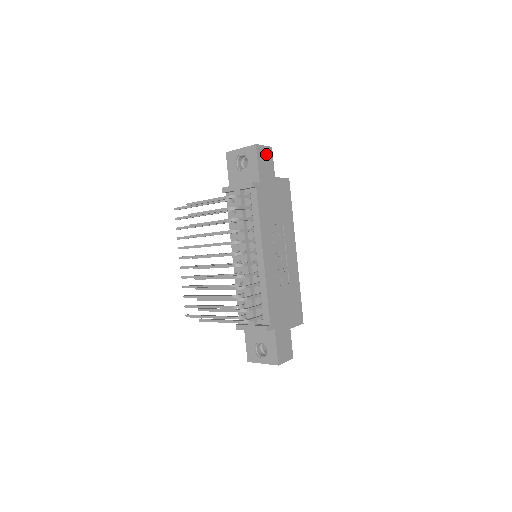
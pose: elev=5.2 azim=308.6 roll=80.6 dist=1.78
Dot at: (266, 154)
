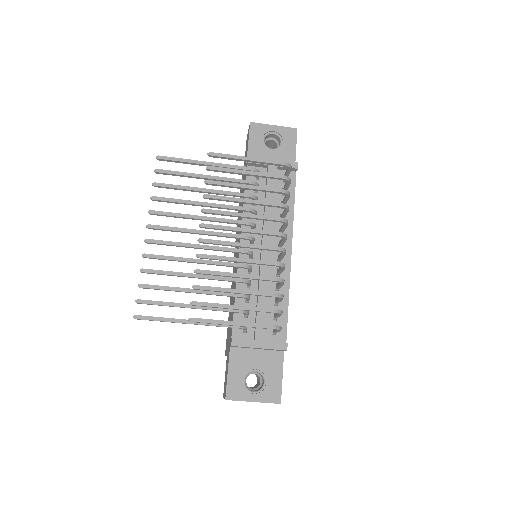
Dot at: occluded
